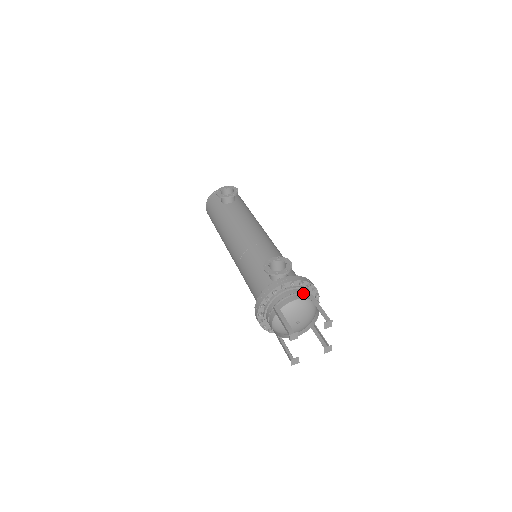
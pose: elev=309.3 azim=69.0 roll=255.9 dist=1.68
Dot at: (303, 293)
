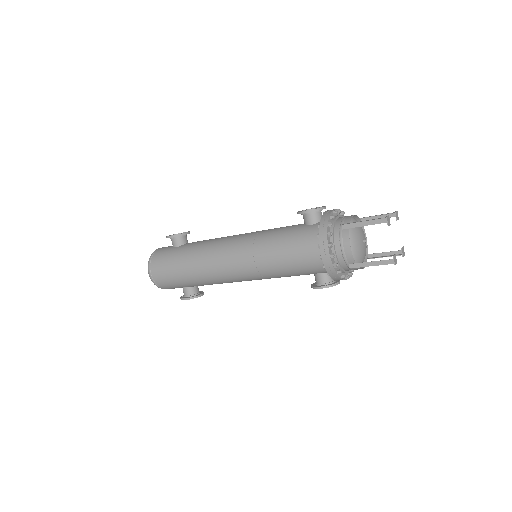
Dot at: occluded
